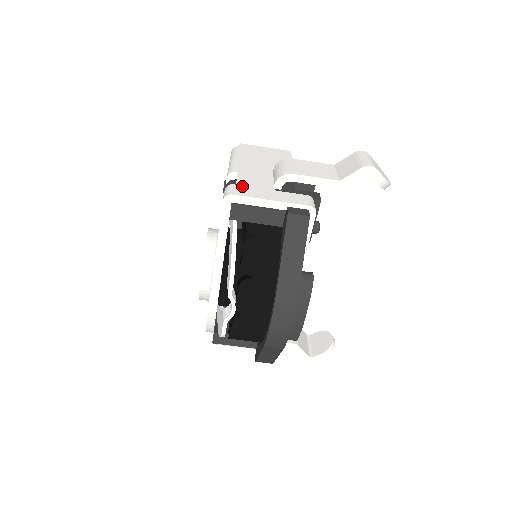
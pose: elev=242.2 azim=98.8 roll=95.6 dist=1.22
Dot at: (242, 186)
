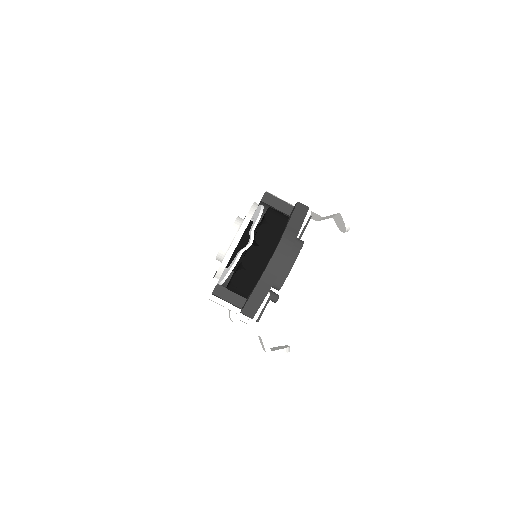
Dot at: occluded
